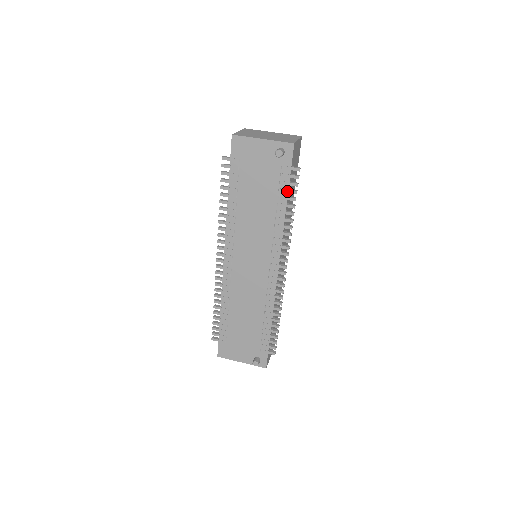
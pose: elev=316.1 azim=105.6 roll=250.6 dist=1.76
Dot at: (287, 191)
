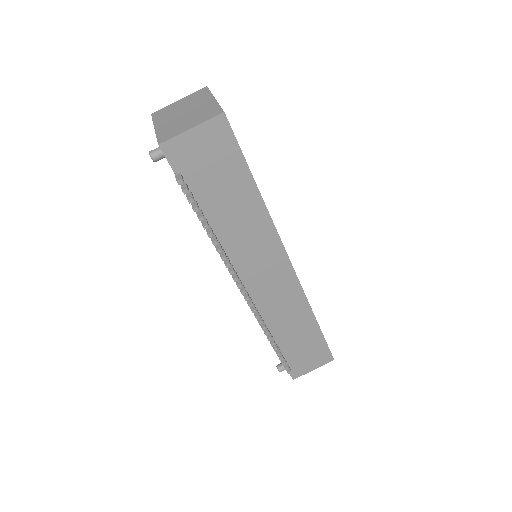
Dot at: (192, 204)
